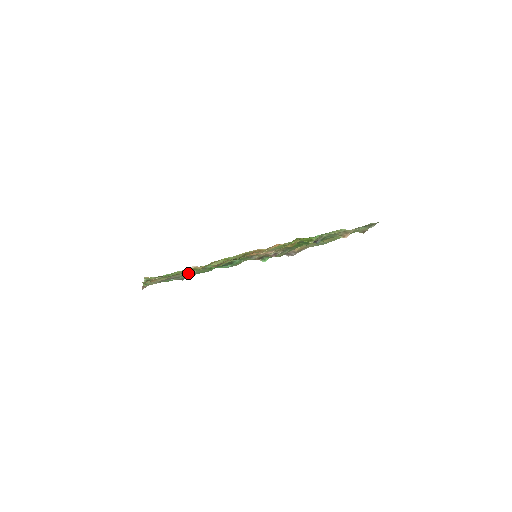
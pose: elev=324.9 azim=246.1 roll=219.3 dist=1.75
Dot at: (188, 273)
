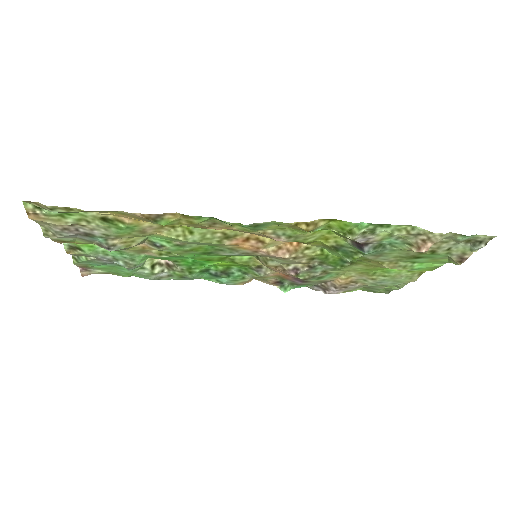
Dot at: (110, 230)
